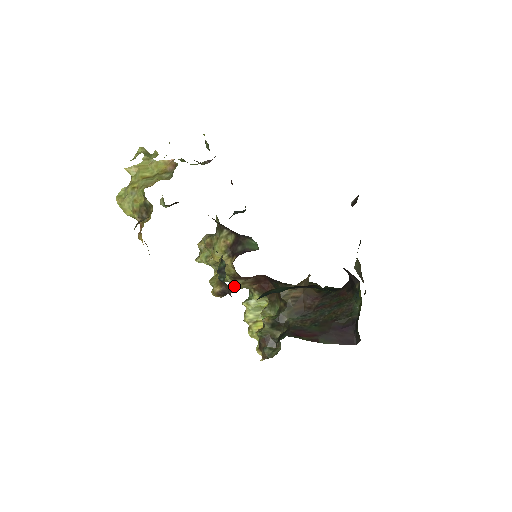
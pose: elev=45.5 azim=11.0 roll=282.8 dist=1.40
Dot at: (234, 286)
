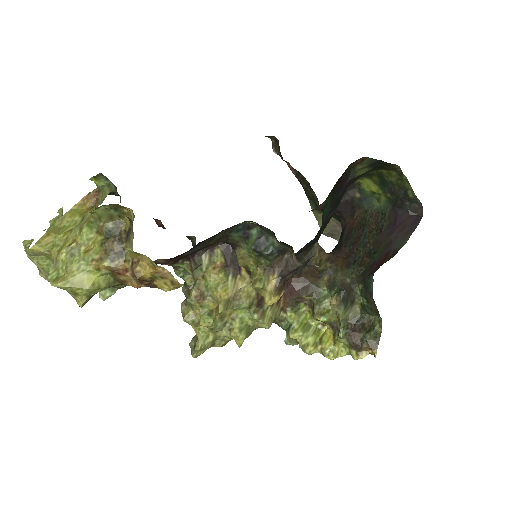
Dot at: (265, 320)
